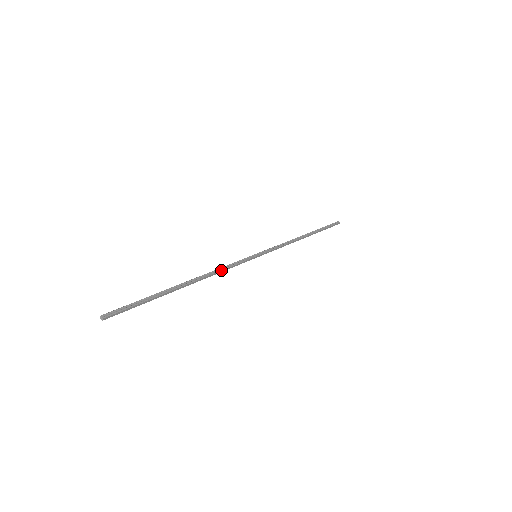
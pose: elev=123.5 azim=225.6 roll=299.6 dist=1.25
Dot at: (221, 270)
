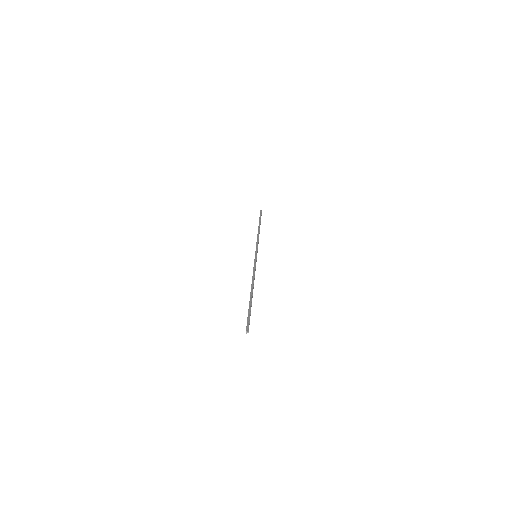
Dot at: (254, 274)
